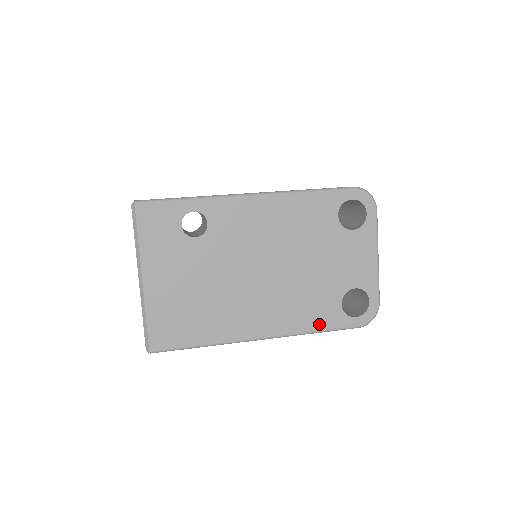
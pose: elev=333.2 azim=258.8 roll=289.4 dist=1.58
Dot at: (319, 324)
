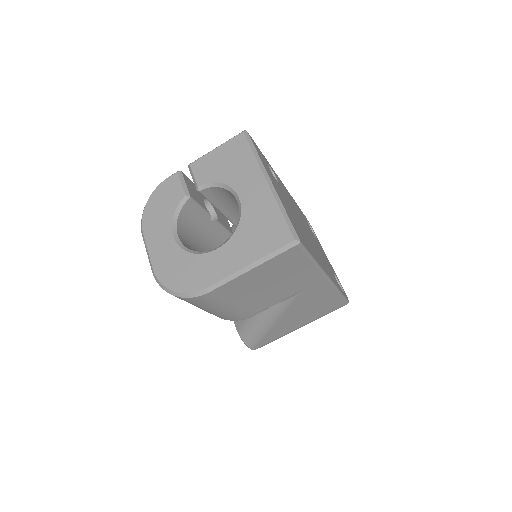
Dot at: occluded
